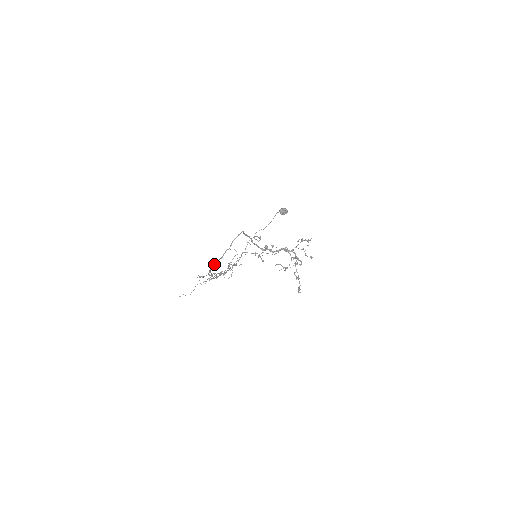
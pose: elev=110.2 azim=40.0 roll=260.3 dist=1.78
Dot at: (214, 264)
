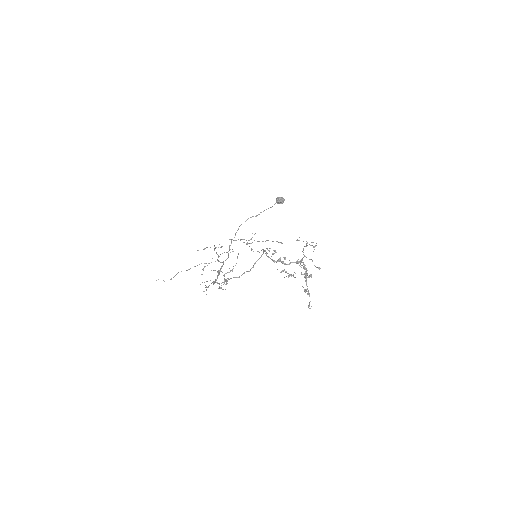
Dot at: (227, 280)
